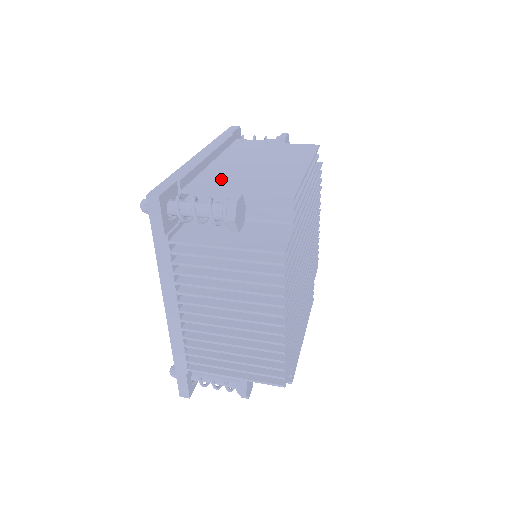
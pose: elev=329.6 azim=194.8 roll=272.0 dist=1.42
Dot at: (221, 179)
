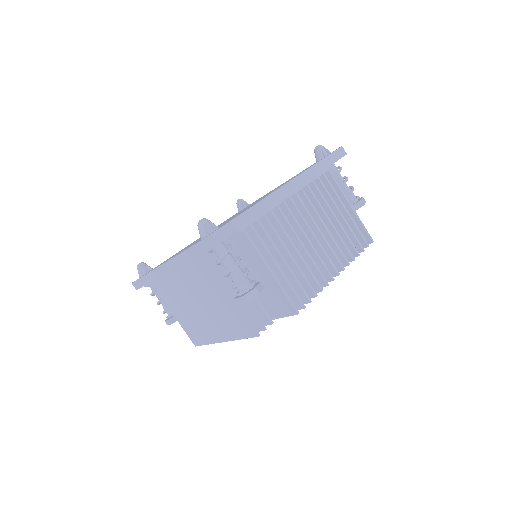
Dot at: occluded
